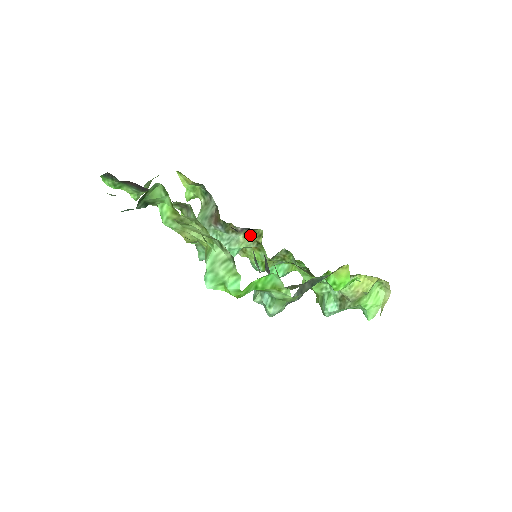
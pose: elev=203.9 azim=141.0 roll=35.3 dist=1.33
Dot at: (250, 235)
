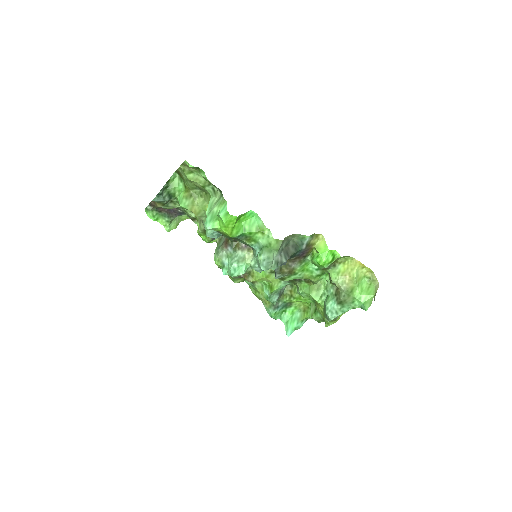
Dot at: occluded
